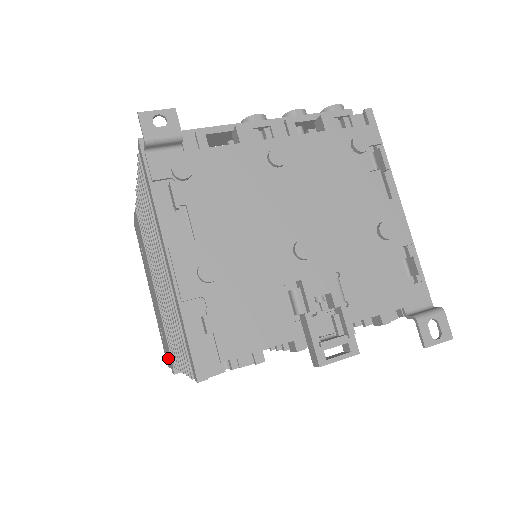
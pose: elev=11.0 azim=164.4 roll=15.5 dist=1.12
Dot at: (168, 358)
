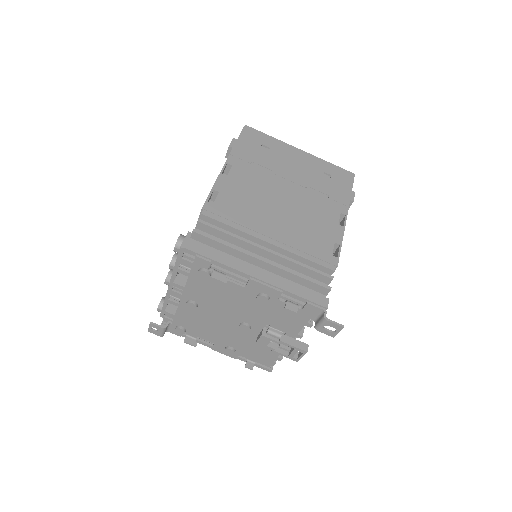
Dot at: occluded
